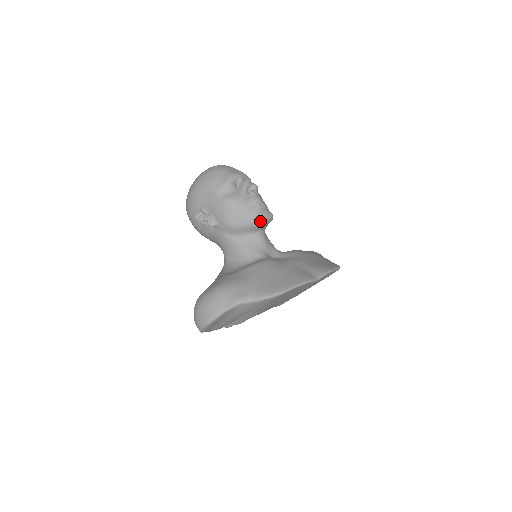
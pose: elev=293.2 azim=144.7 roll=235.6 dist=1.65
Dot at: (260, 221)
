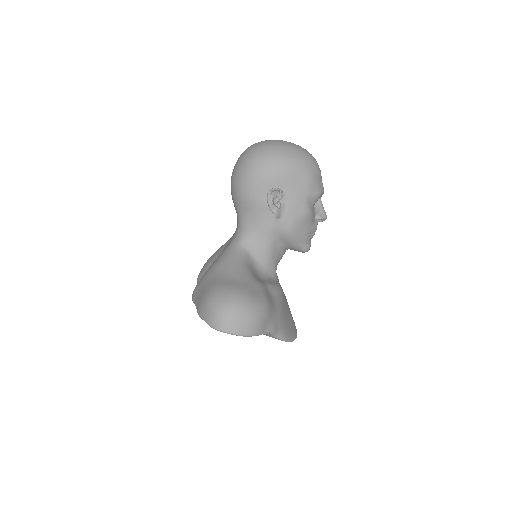
Dot at: (305, 251)
